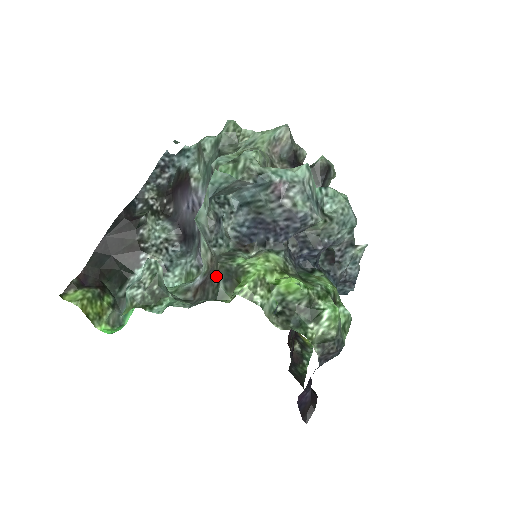
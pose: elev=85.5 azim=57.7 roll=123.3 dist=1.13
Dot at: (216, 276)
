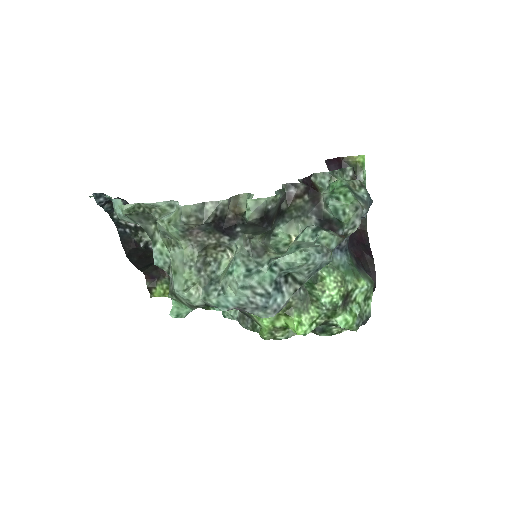
Dot at: occluded
